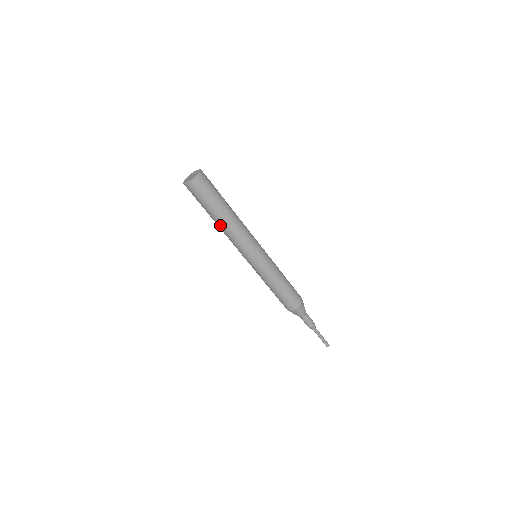
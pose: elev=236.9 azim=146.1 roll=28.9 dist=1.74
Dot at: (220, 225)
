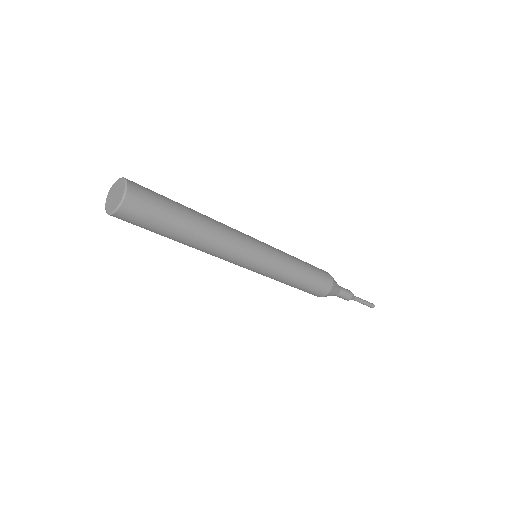
Dot at: (198, 241)
